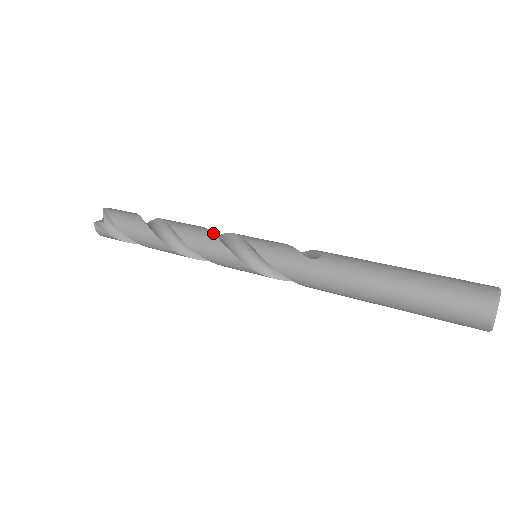
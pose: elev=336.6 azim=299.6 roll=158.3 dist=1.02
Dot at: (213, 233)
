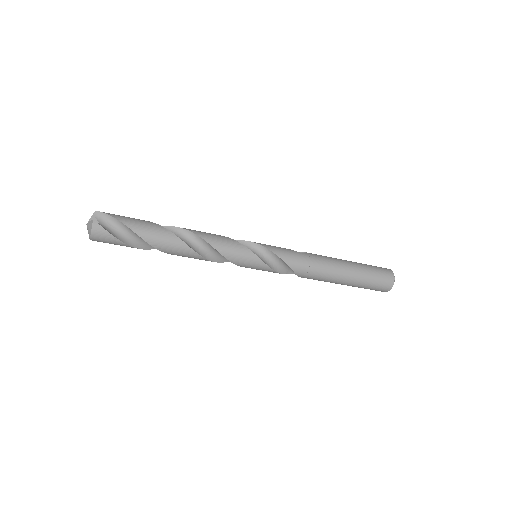
Dot at: occluded
